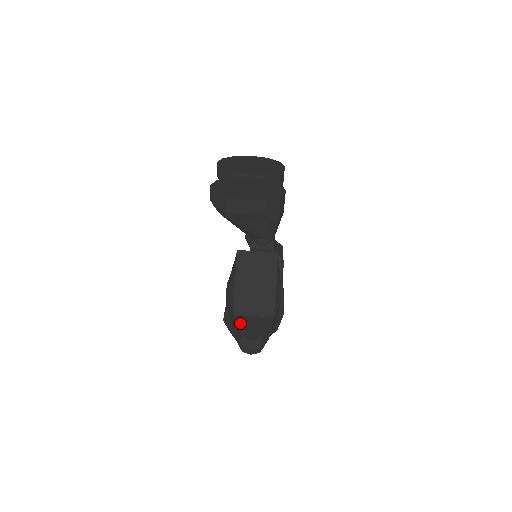
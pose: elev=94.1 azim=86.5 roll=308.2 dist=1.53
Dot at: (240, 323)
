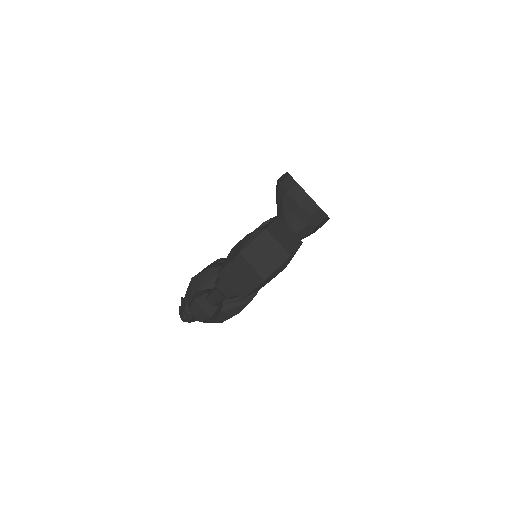
Dot at: (233, 267)
